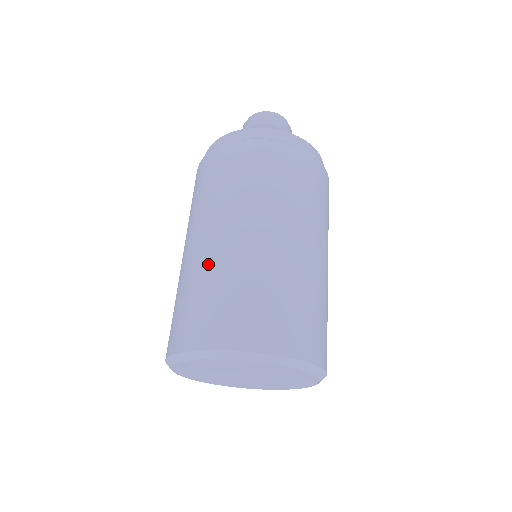
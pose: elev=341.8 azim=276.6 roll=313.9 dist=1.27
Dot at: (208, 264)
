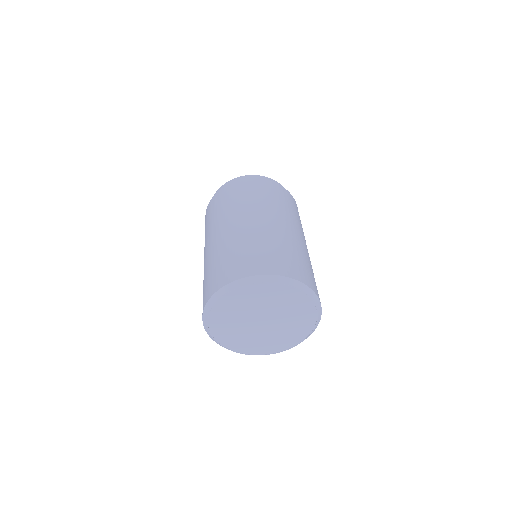
Dot at: (233, 239)
